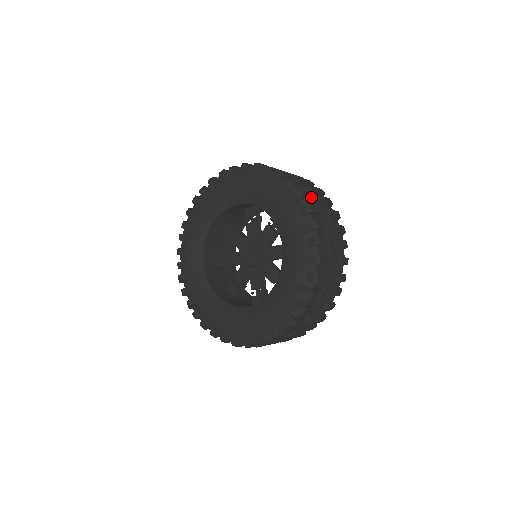
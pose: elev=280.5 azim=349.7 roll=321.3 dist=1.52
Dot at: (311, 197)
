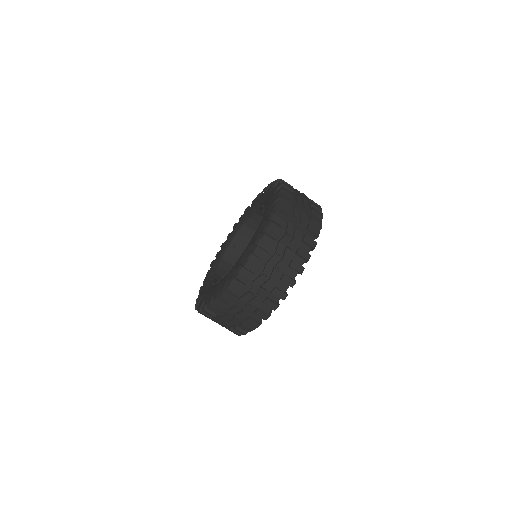
Dot at: (268, 251)
